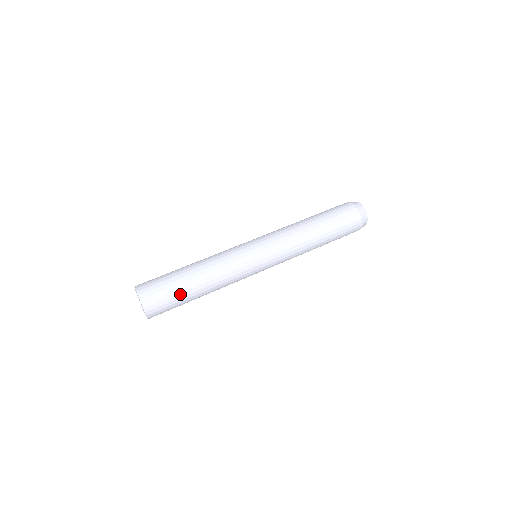
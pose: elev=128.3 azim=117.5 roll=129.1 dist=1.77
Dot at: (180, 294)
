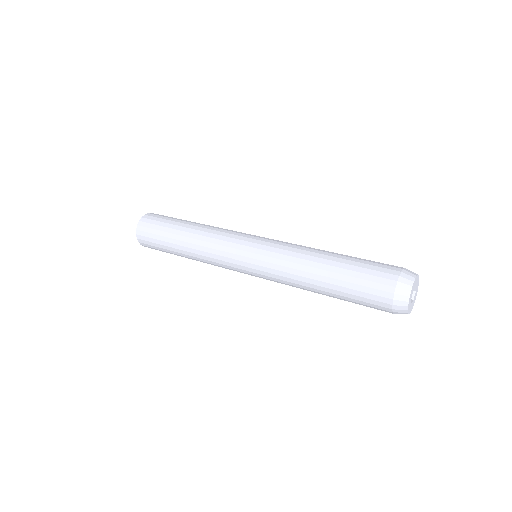
Dot at: (164, 237)
